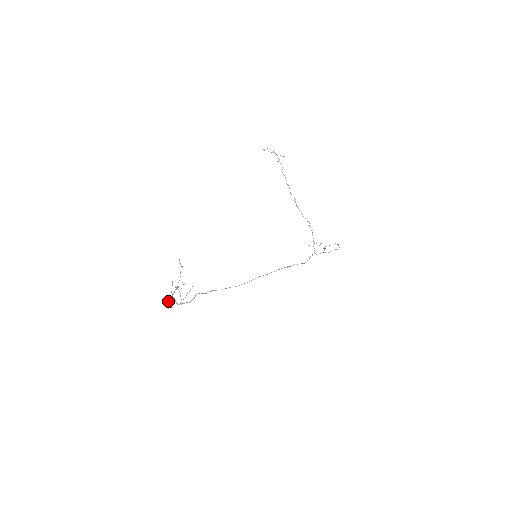
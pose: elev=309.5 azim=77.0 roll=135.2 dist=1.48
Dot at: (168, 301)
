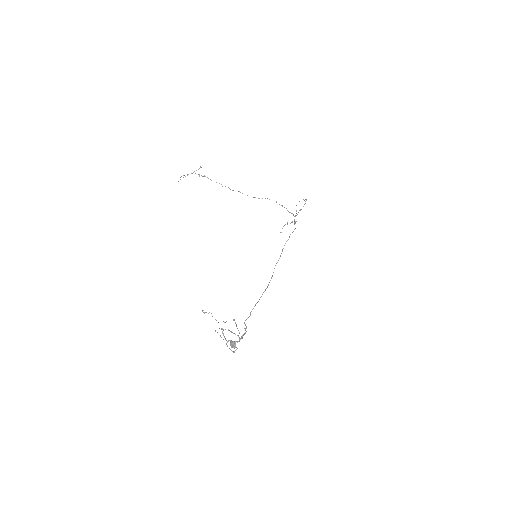
Dot at: occluded
